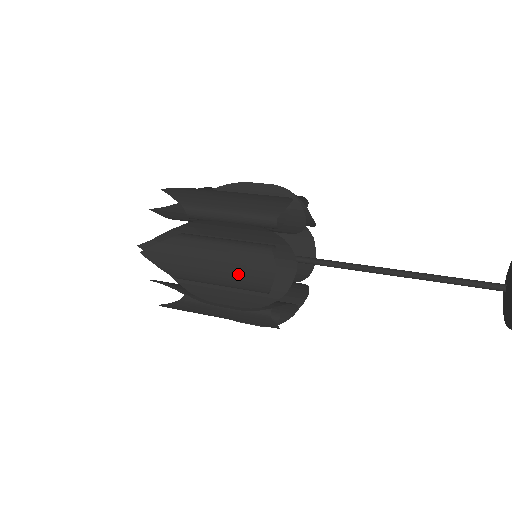
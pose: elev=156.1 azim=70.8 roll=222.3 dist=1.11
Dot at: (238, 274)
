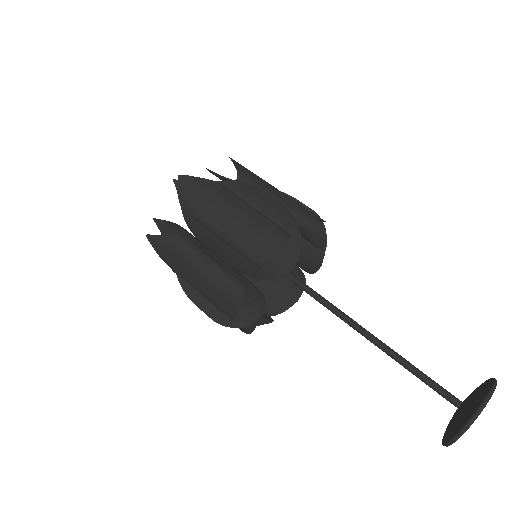
Dot at: occluded
